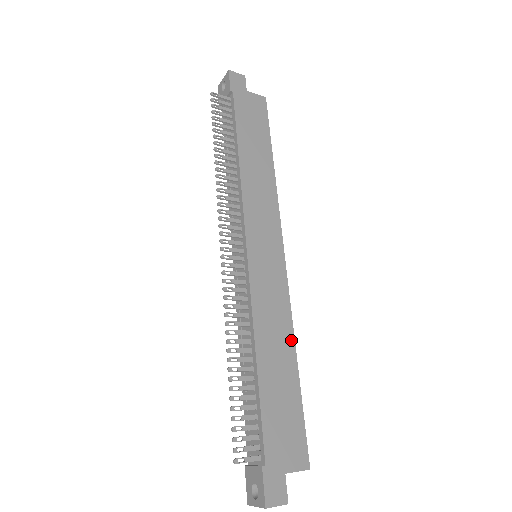
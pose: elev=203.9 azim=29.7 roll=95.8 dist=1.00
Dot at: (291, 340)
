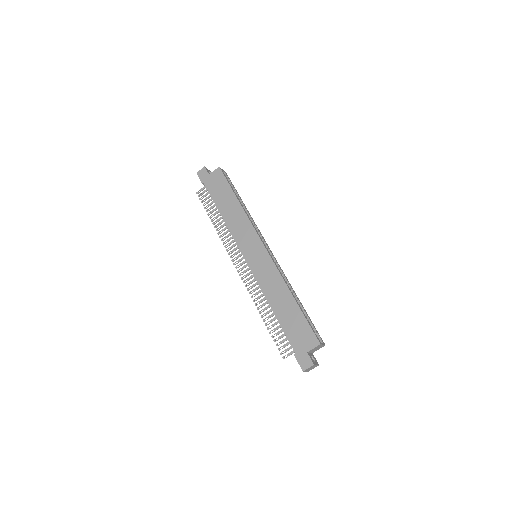
Dot at: (286, 288)
